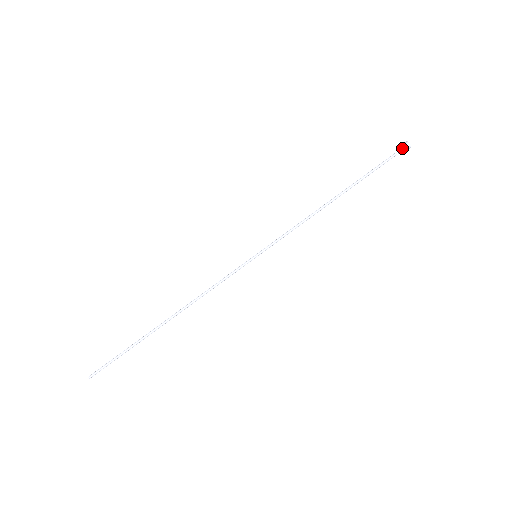
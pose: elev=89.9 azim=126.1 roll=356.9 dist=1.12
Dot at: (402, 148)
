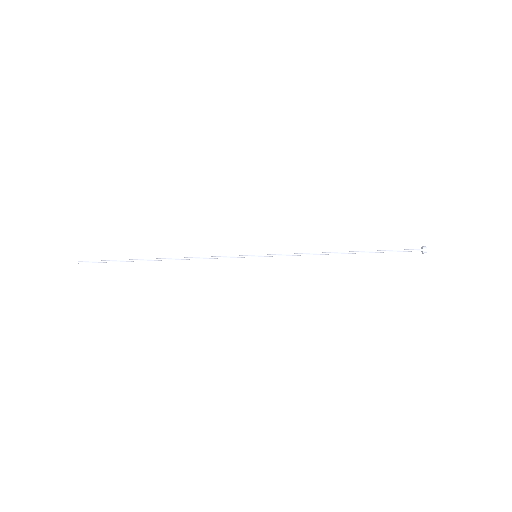
Dot at: (419, 250)
